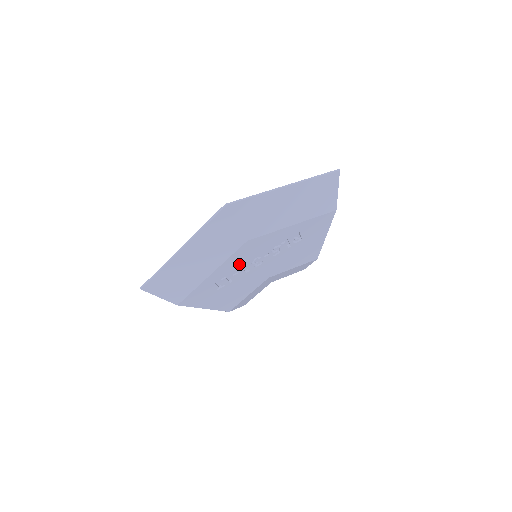
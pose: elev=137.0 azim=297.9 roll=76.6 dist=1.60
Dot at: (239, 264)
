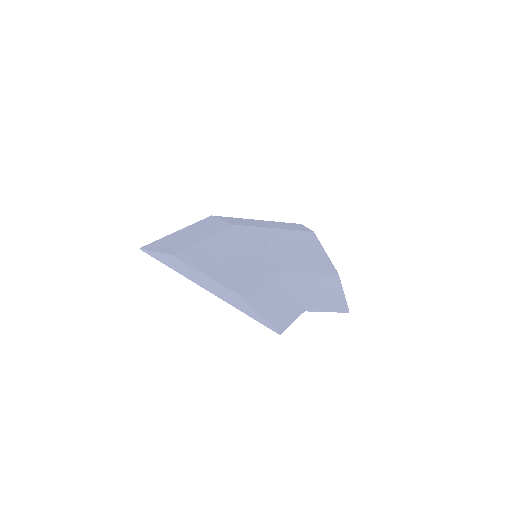
Dot at: (233, 242)
